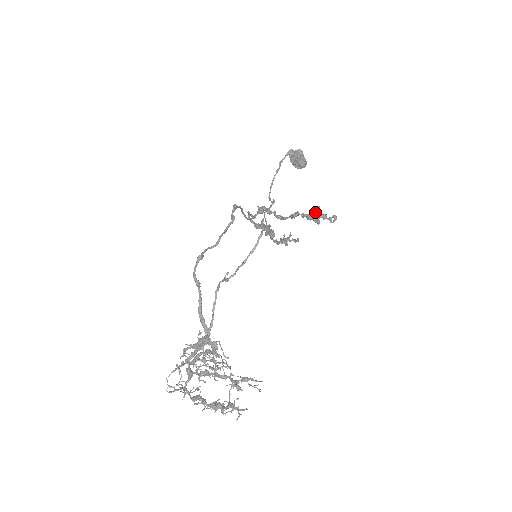
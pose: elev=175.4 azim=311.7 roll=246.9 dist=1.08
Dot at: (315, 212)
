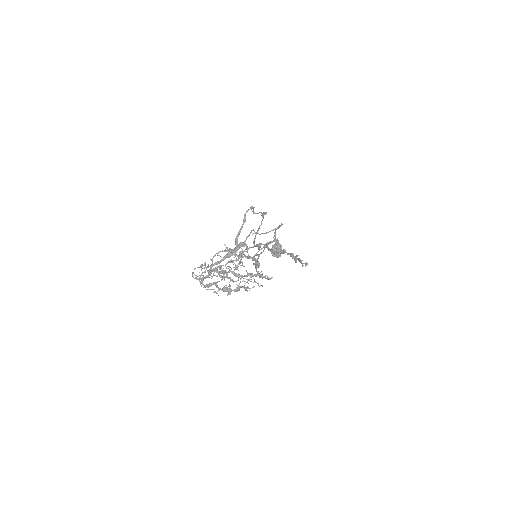
Dot at: occluded
